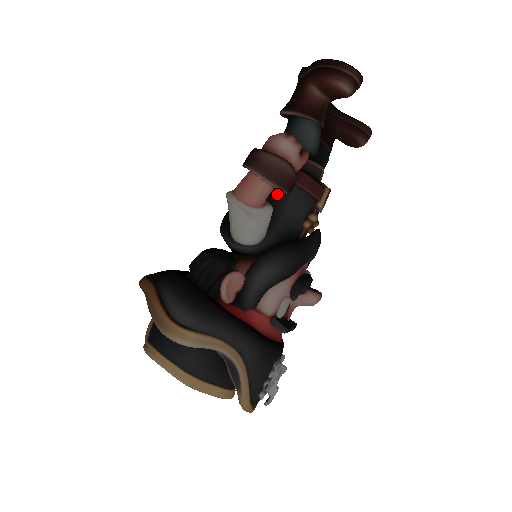
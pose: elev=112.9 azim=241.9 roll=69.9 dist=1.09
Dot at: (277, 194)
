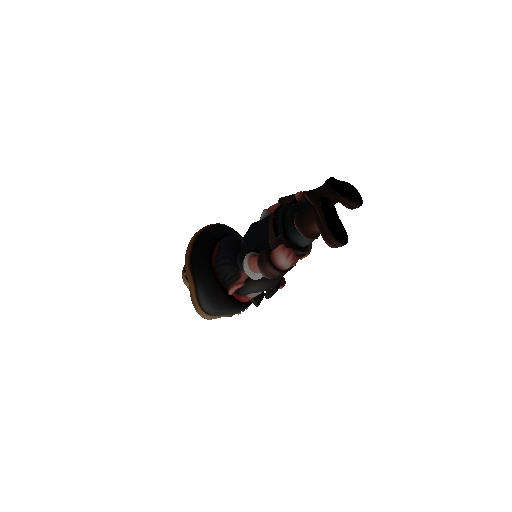
Dot at: occluded
